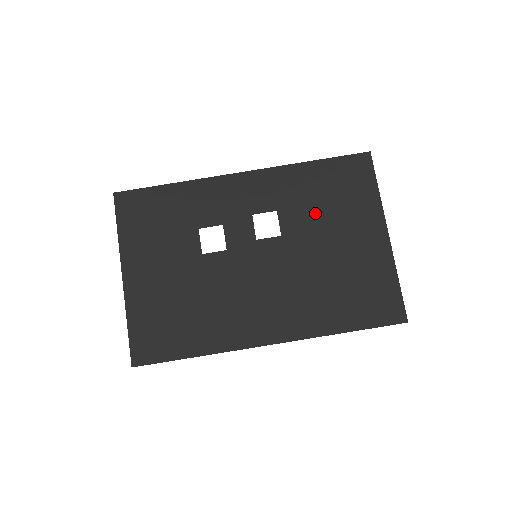
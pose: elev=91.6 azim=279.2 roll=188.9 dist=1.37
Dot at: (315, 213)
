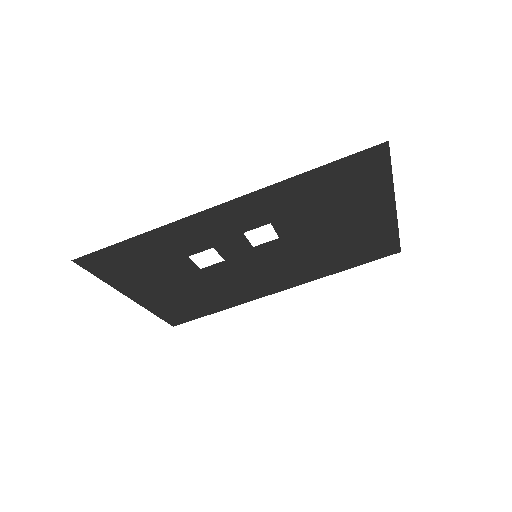
Dot at: (315, 214)
